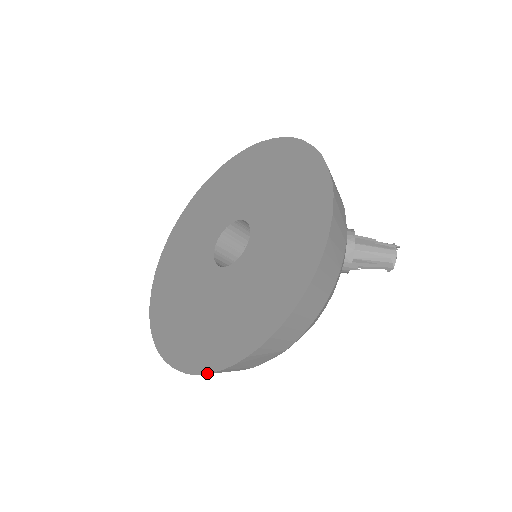
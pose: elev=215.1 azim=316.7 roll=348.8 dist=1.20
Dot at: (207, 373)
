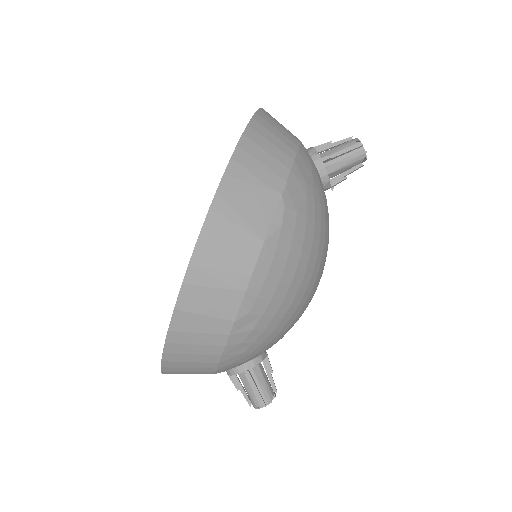
Dot at: occluded
